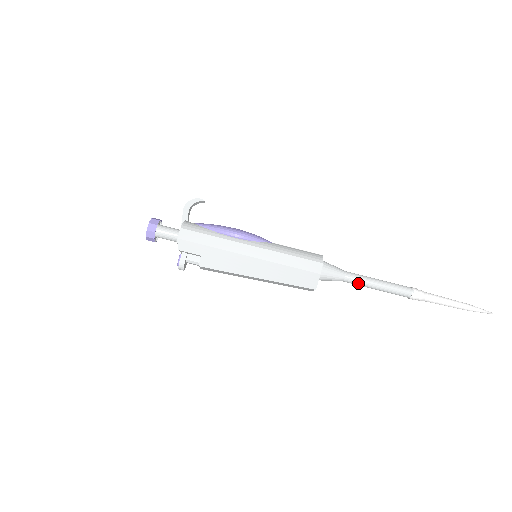
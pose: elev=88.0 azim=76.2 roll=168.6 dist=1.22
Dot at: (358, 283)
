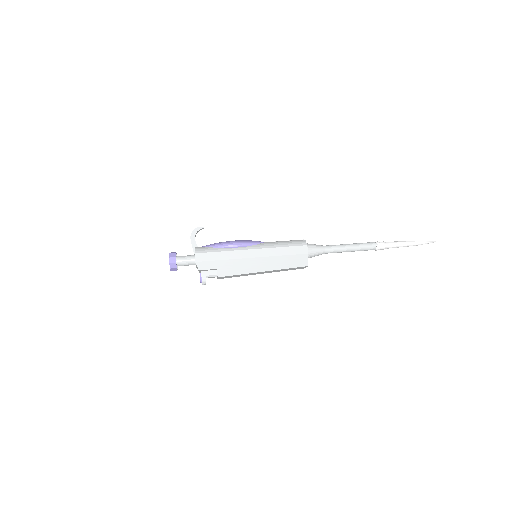
Dot at: (336, 251)
